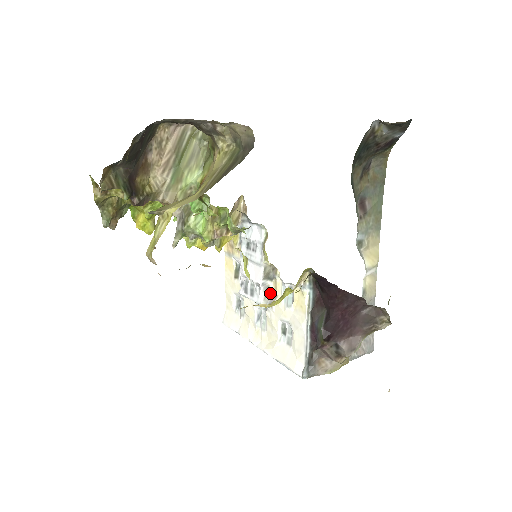
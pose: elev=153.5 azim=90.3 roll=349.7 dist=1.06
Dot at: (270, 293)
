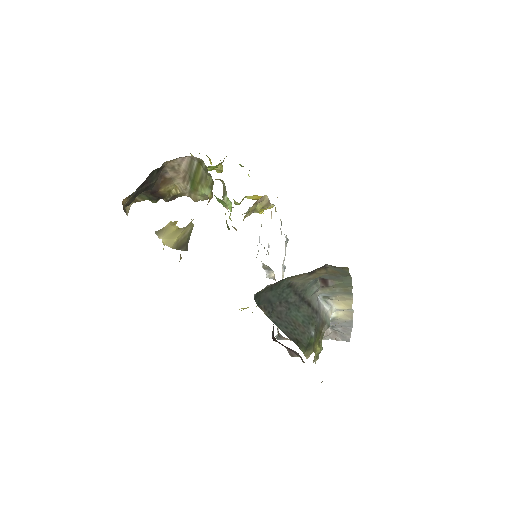
Dot at: (273, 275)
